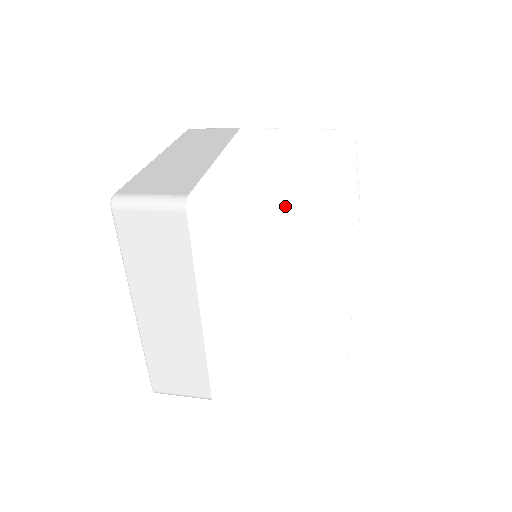
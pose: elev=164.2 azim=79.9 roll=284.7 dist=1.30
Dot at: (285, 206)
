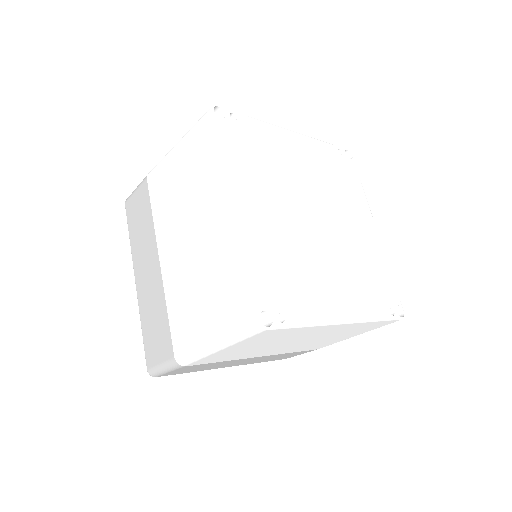
Dot at: (183, 137)
